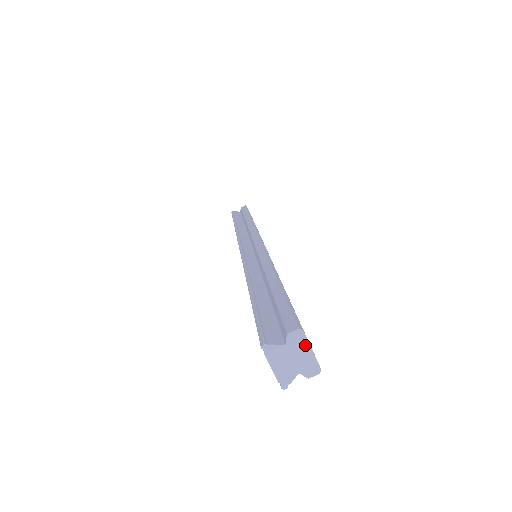
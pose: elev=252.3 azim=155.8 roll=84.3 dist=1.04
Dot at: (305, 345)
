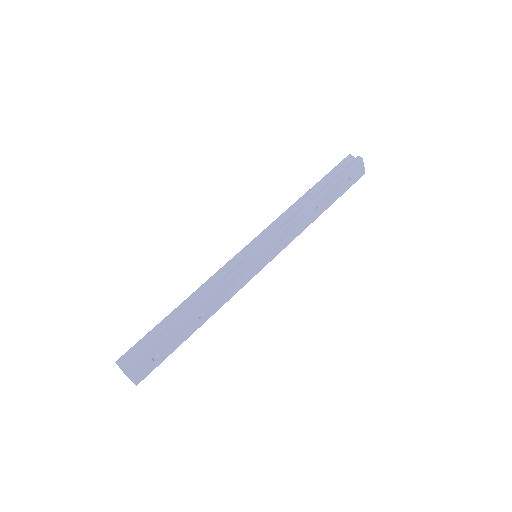
Dot at: (128, 377)
